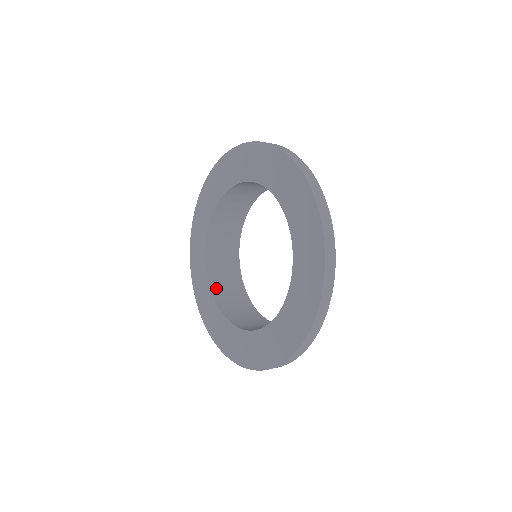
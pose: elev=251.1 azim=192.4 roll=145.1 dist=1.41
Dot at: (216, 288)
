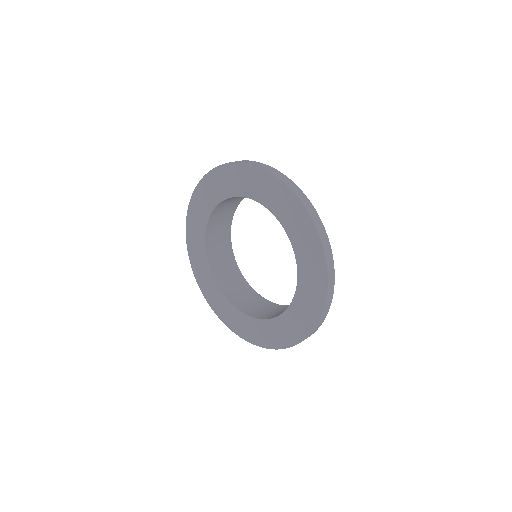
Dot at: (259, 316)
